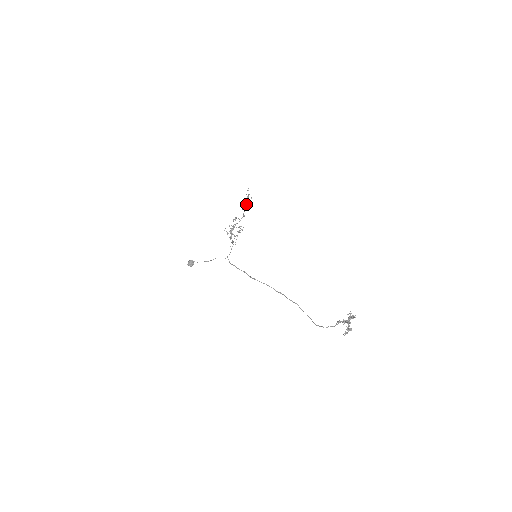
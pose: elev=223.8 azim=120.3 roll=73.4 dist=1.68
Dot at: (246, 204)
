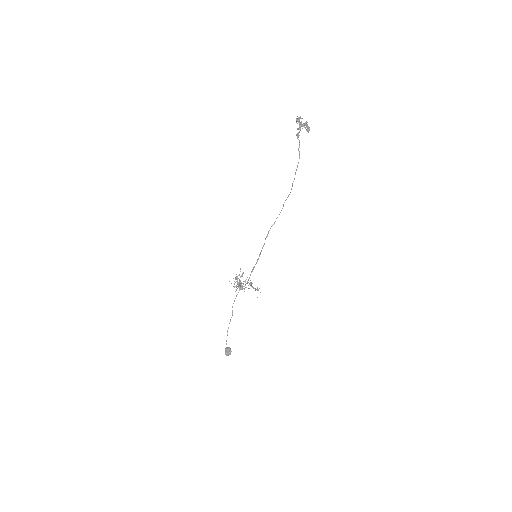
Dot at: occluded
